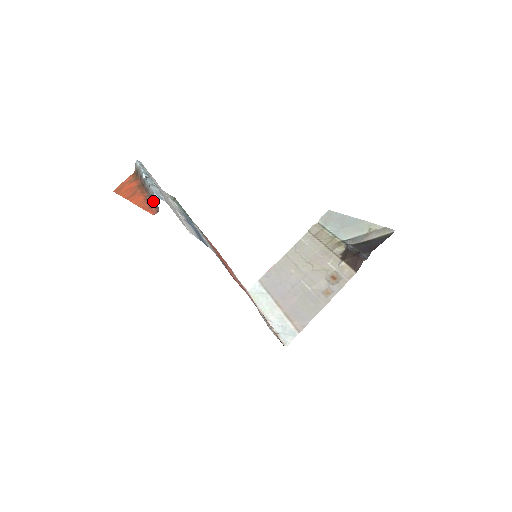
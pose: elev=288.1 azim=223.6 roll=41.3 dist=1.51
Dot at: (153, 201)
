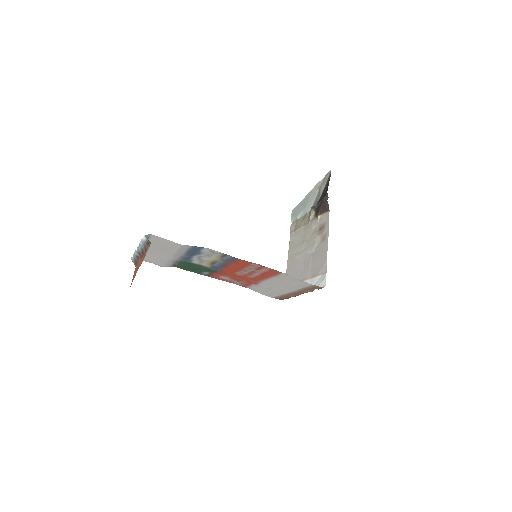
Dot at: (146, 246)
